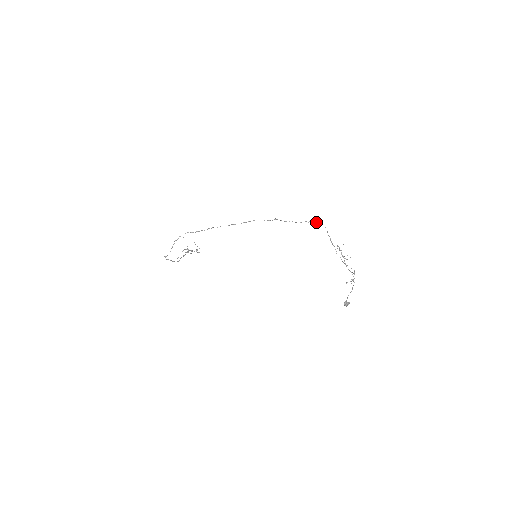
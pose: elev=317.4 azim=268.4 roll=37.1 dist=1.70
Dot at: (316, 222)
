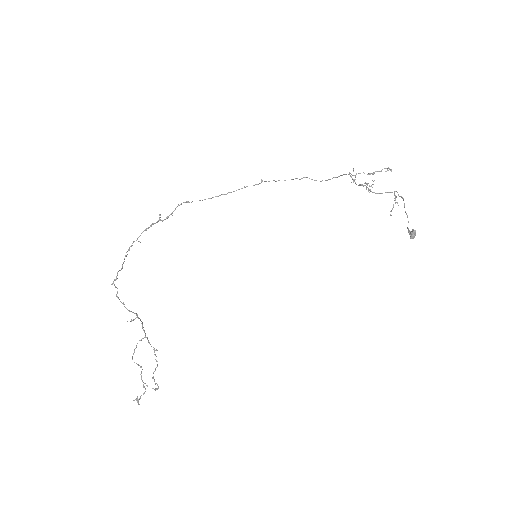
Dot at: occluded
